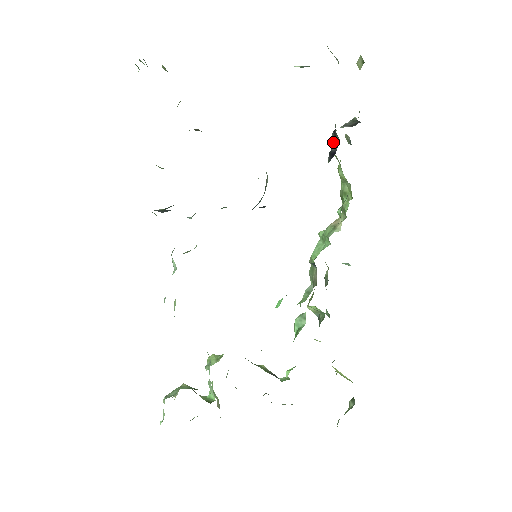
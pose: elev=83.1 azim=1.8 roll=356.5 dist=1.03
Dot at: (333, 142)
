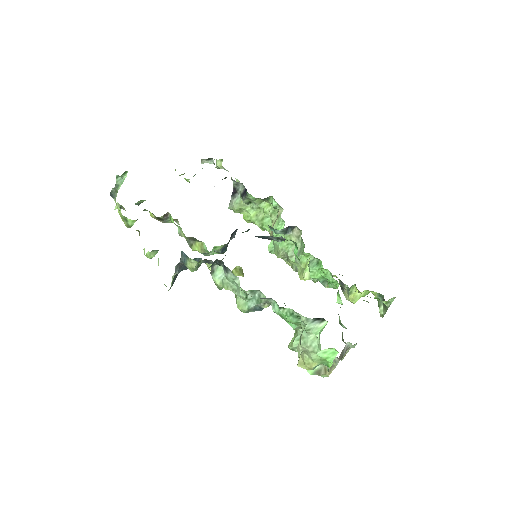
Dot at: (236, 199)
